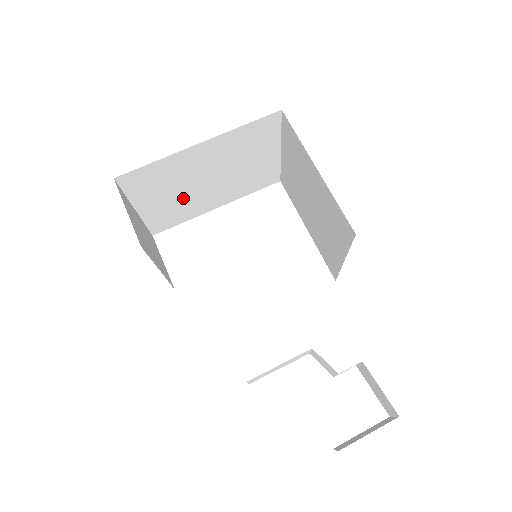
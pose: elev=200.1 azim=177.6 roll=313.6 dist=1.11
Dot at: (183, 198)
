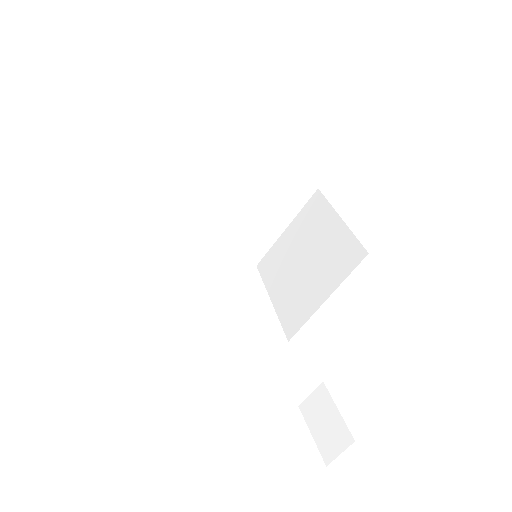
Dot at: (205, 199)
